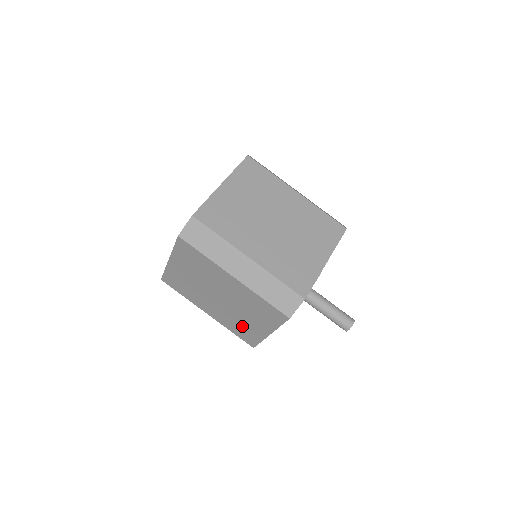
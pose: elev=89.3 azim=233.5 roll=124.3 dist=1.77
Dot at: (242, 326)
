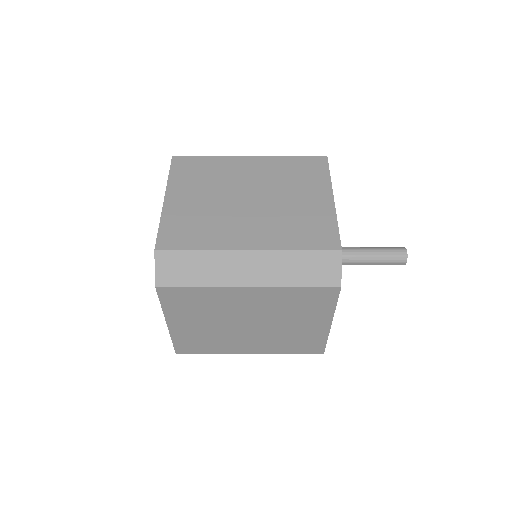
Dot at: (300, 221)
